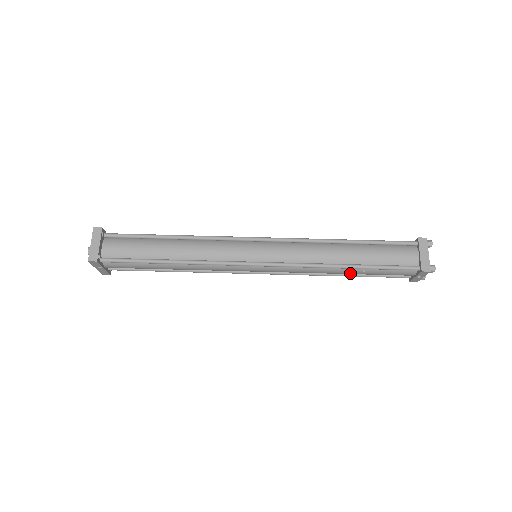
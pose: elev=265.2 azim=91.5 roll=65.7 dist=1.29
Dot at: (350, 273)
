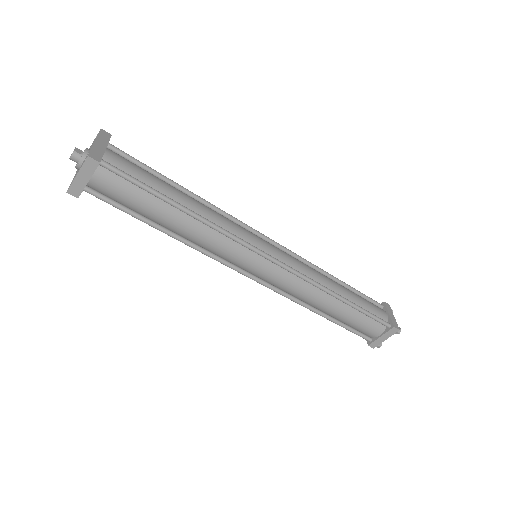
Dot at: occluded
